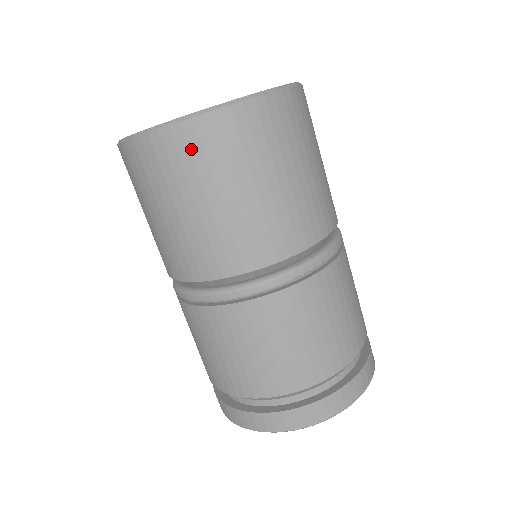
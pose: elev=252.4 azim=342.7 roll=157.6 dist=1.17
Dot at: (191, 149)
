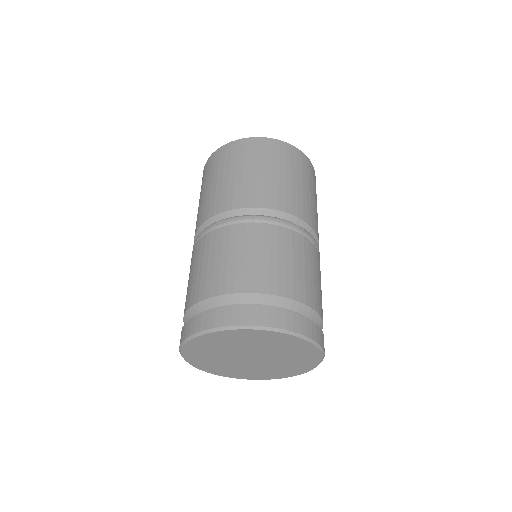
Dot at: (211, 164)
